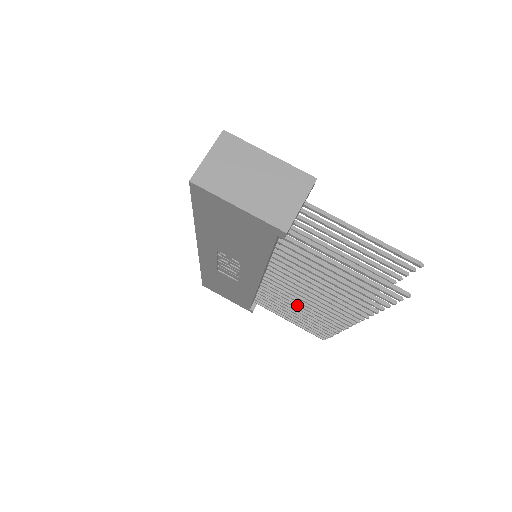
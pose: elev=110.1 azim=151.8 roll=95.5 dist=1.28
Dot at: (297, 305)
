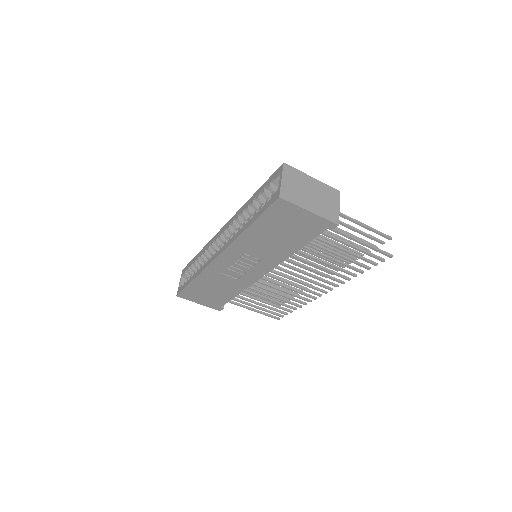
Dot at: (279, 290)
